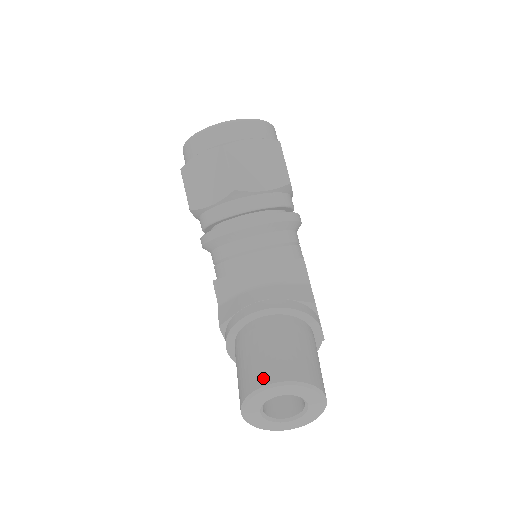
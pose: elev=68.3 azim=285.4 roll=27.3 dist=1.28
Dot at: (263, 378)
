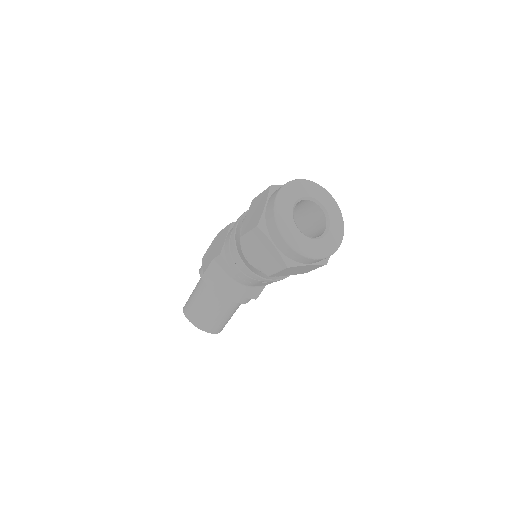
Dot at: (202, 326)
